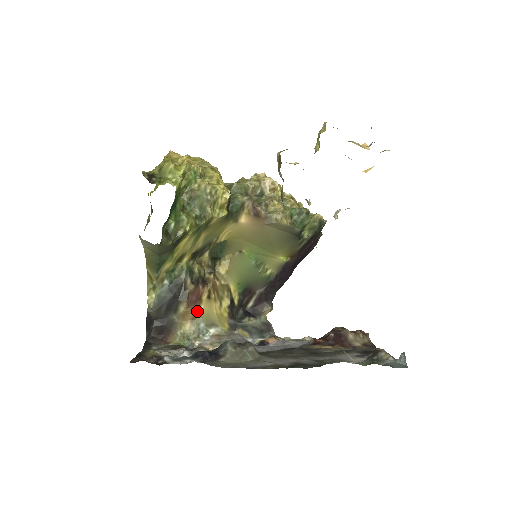
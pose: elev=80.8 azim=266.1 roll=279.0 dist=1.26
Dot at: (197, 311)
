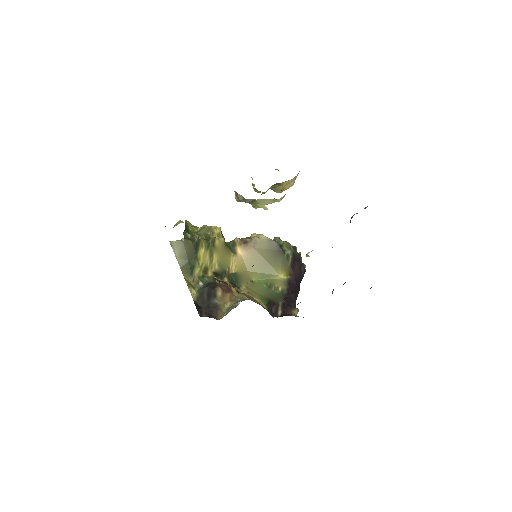
Dot at: (231, 294)
